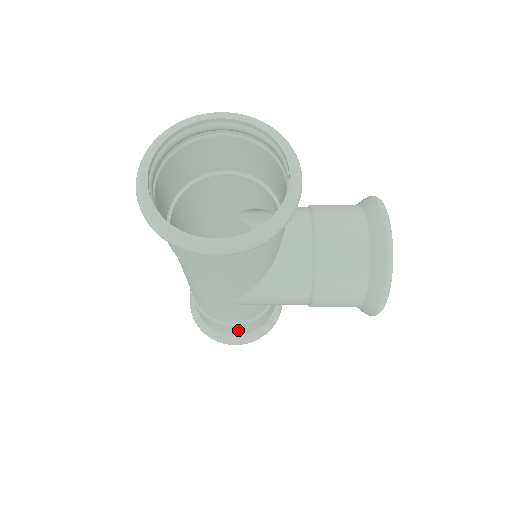
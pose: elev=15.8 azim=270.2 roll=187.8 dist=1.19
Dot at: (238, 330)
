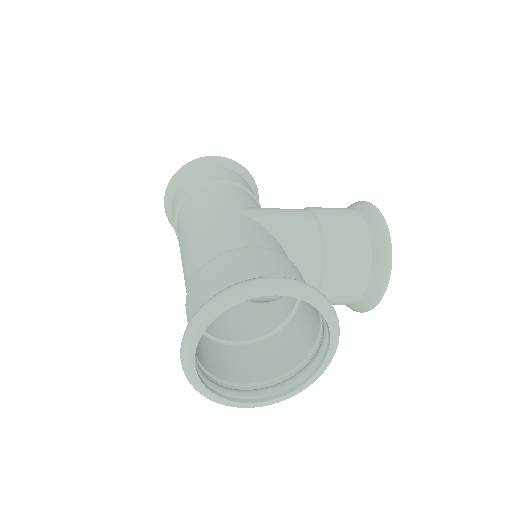
Dot at: occluded
